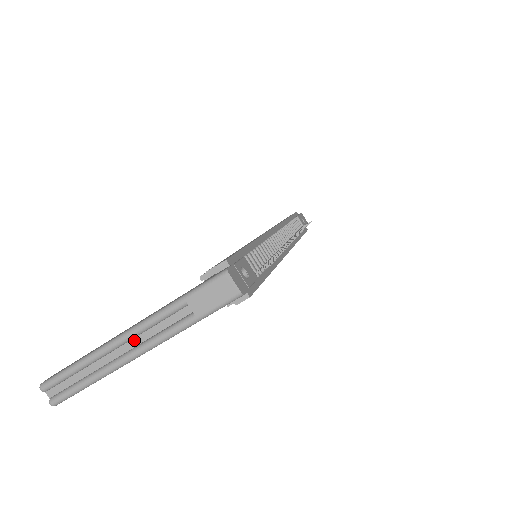
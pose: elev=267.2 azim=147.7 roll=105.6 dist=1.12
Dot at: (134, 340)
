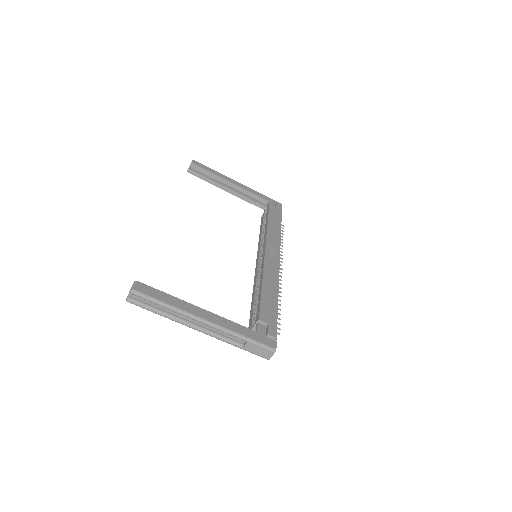
Dot at: (205, 324)
